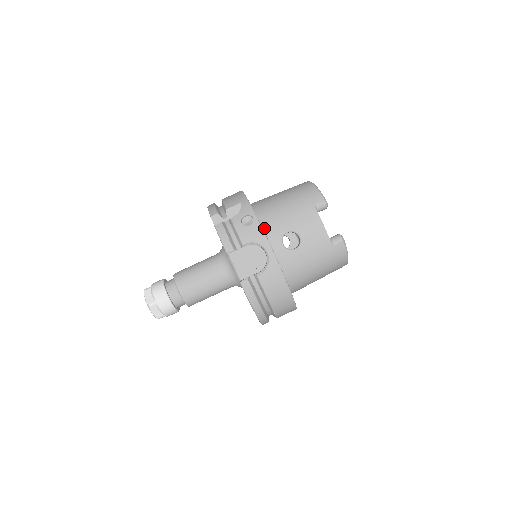
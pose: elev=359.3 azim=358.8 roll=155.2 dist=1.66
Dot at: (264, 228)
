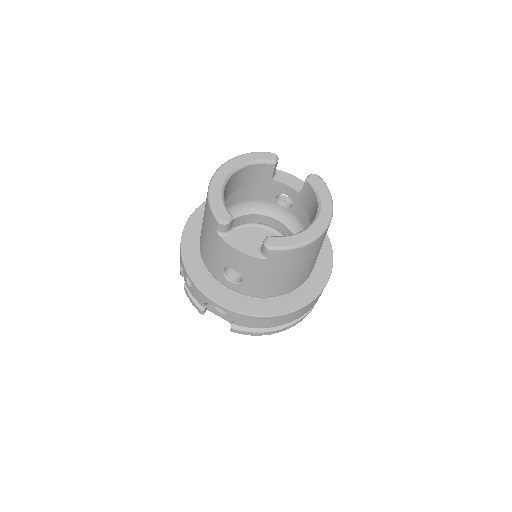
Dot at: (210, 271)
